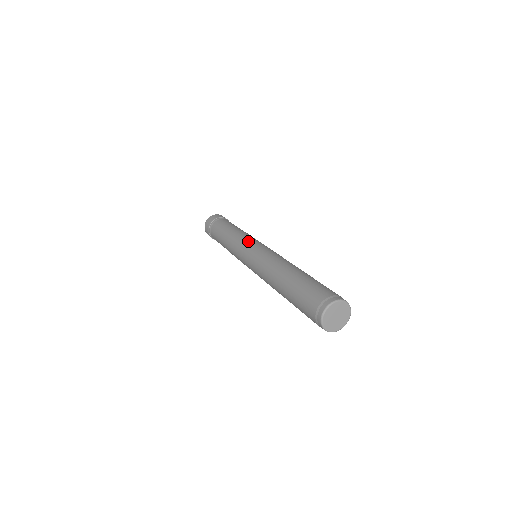
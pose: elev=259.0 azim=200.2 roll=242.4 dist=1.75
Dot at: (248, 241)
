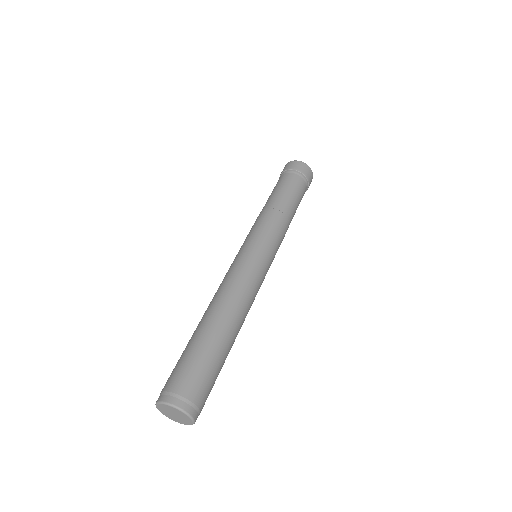
Dot at: (251, 235)
